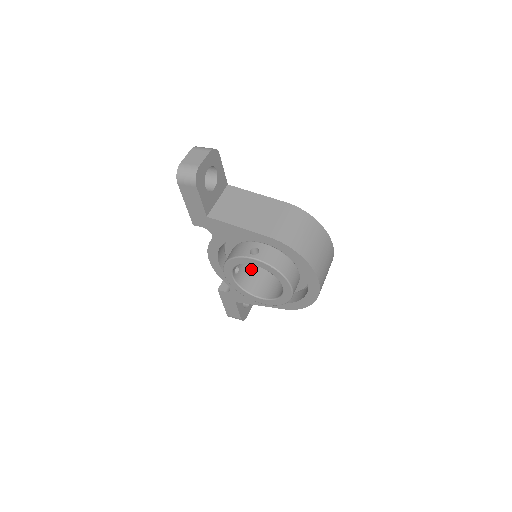
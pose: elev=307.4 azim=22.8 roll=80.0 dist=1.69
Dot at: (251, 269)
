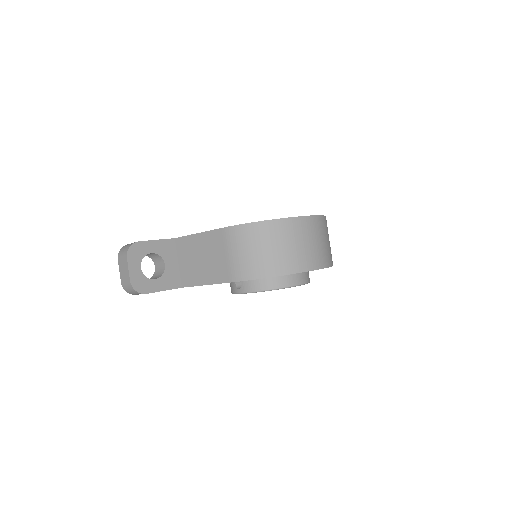
Dot at: occluded
